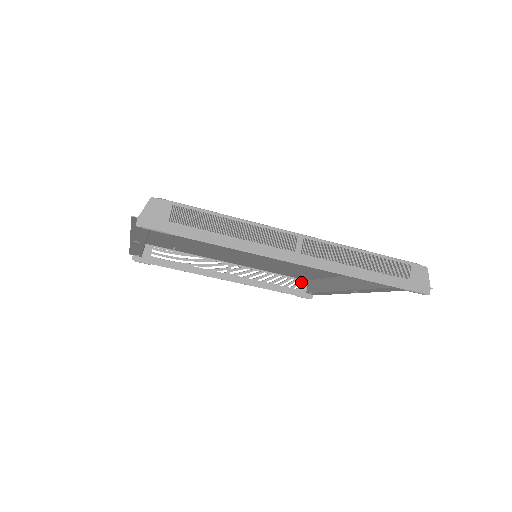
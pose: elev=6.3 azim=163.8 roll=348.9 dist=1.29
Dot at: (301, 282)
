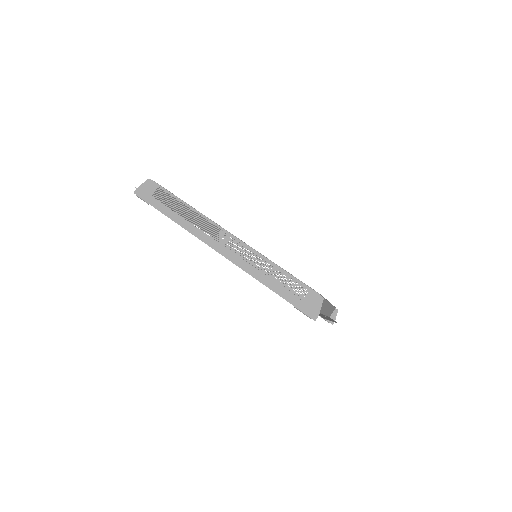
Dot at: occluded
